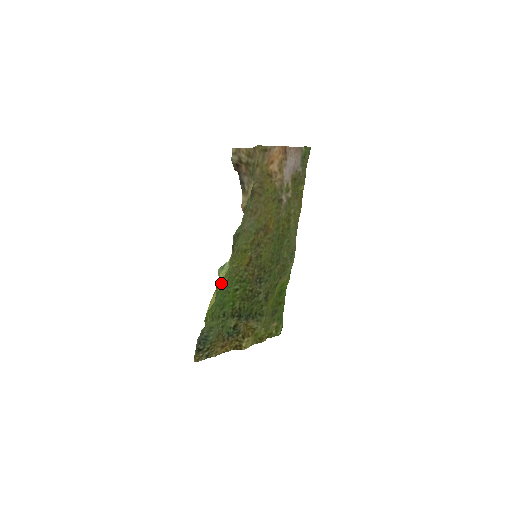
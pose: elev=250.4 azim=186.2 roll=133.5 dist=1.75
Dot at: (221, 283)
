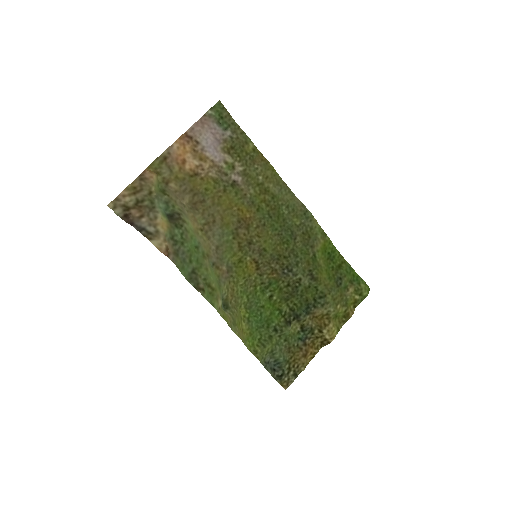
Dot at: (227, 320)
